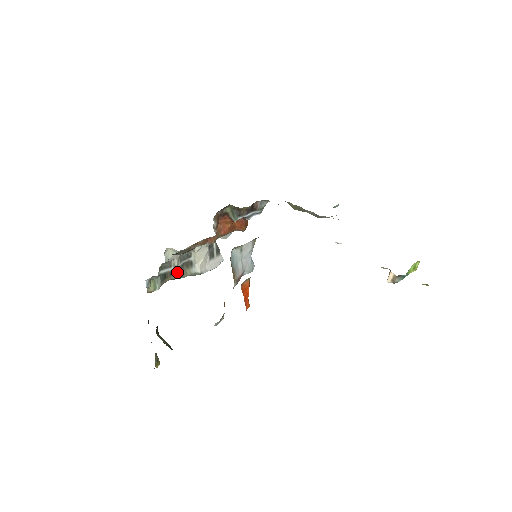
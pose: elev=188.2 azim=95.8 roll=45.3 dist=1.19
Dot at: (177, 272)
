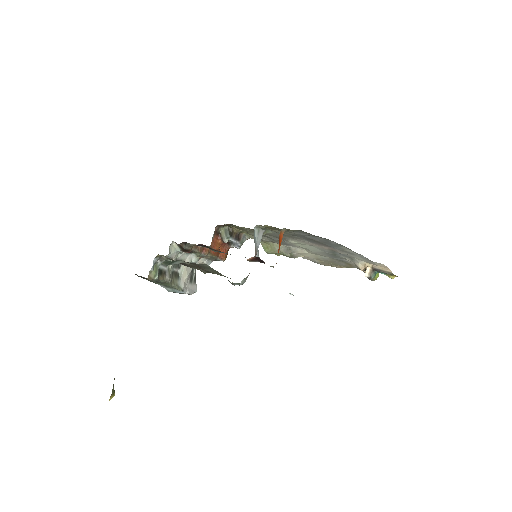
Dot at: (169, 275)
